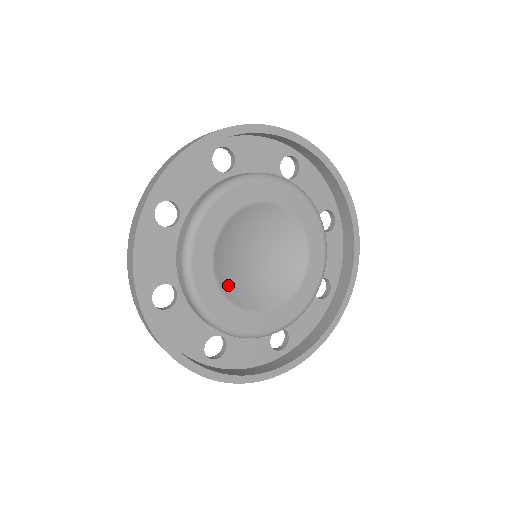
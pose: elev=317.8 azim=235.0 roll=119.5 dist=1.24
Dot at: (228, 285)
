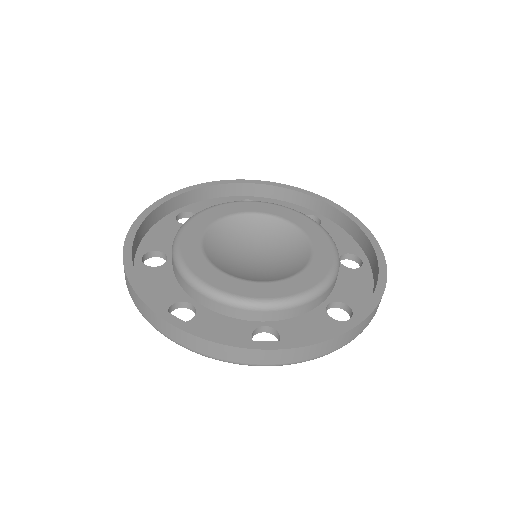
Dot at: (214, 254)
